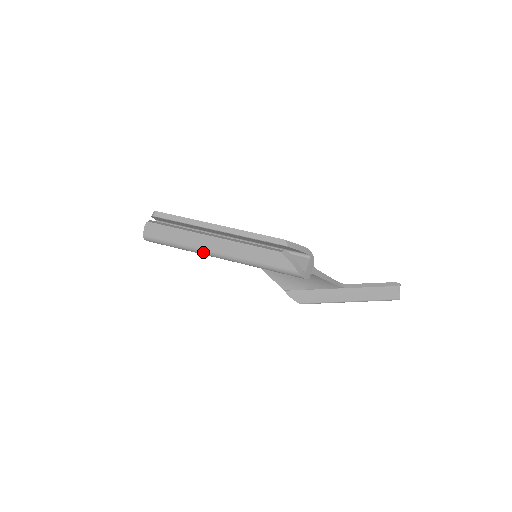
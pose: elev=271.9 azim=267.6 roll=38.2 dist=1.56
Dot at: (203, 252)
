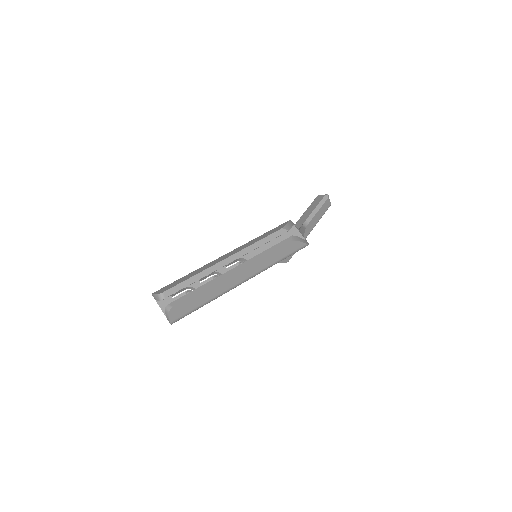
Dot at: occluded
